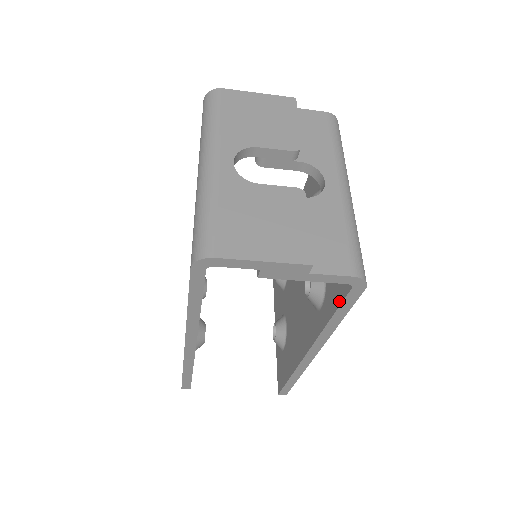
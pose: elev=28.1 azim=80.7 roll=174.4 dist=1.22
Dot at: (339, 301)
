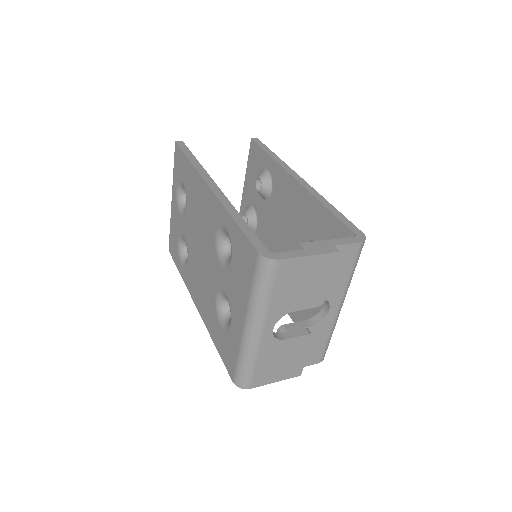
Dot at: occluded
